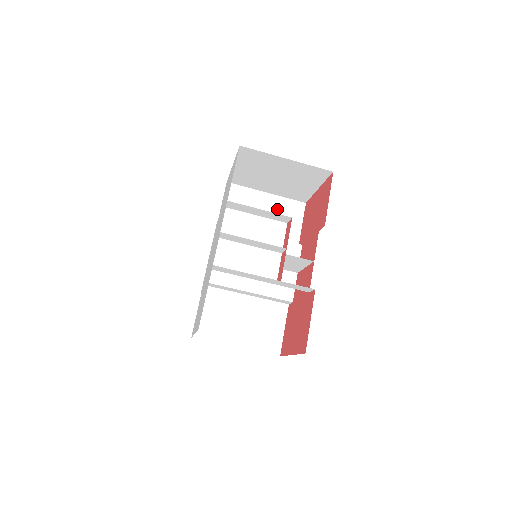
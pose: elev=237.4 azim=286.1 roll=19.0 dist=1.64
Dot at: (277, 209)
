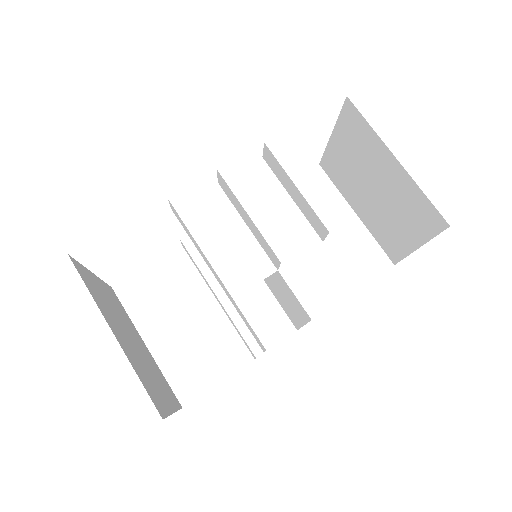
Dot at: (350, 241)
